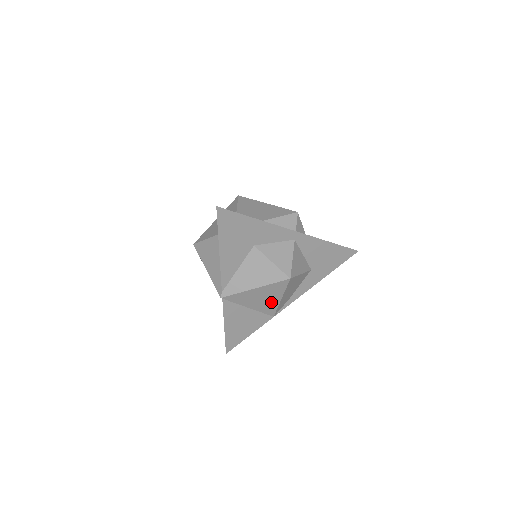
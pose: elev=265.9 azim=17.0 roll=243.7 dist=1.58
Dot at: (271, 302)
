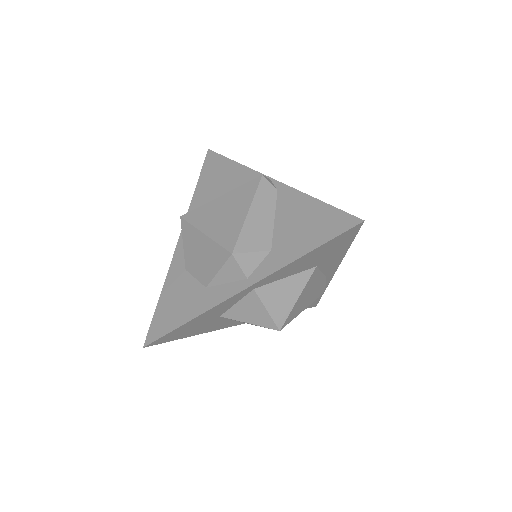
Dot at: occluded
